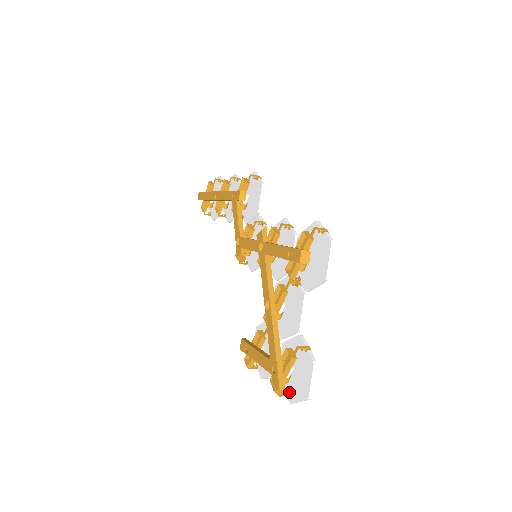
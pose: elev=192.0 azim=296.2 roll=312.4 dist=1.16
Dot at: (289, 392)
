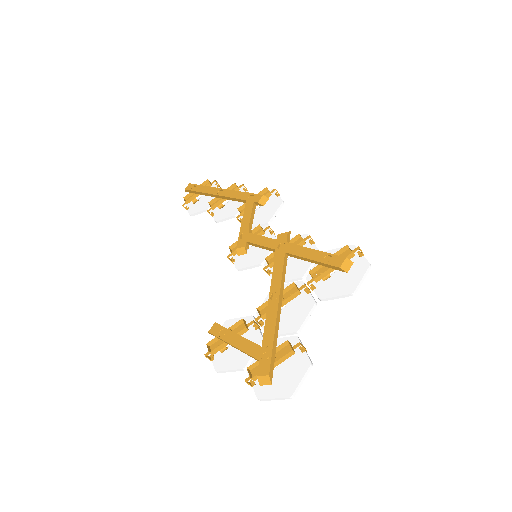
Dot at: (261, 388)
